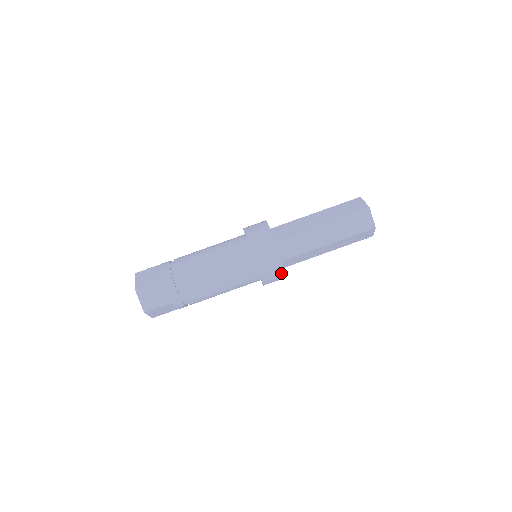
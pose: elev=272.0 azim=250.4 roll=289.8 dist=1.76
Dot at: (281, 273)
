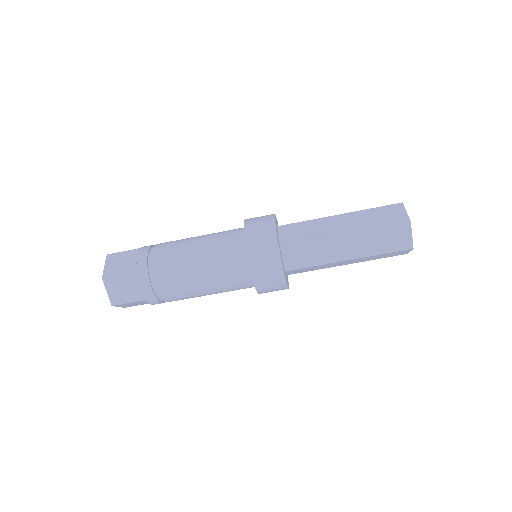
Dot at: occluded
